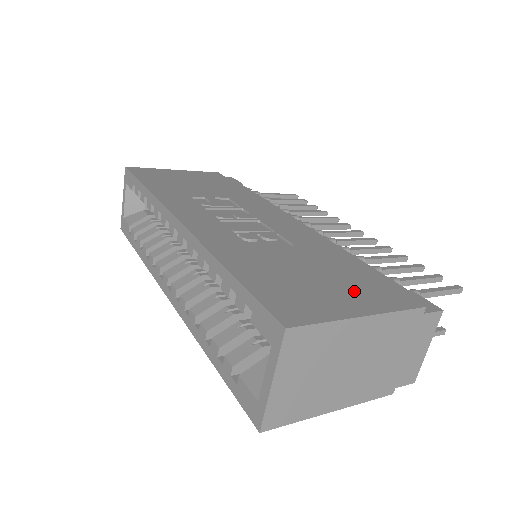
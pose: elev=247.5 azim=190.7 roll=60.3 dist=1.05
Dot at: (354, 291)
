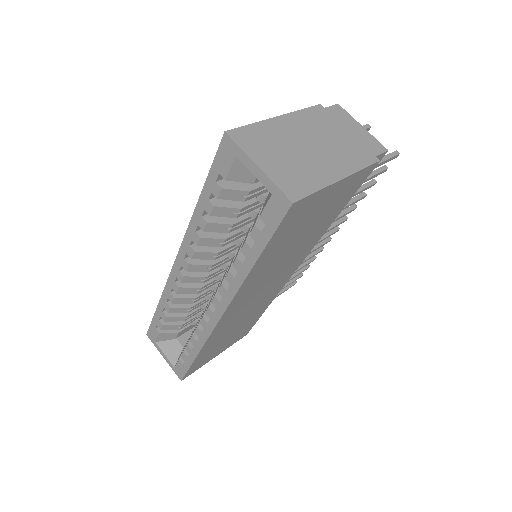
Dot at: occluded
